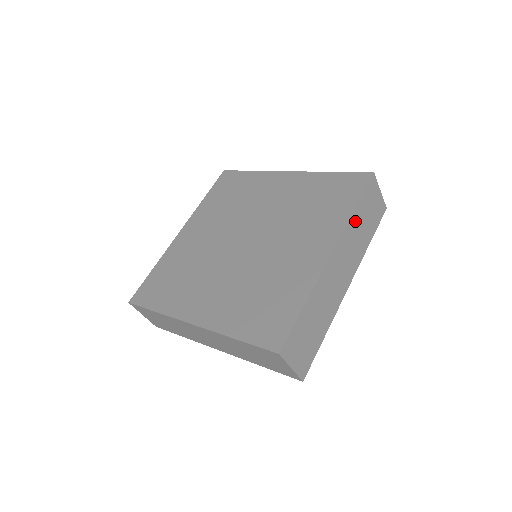
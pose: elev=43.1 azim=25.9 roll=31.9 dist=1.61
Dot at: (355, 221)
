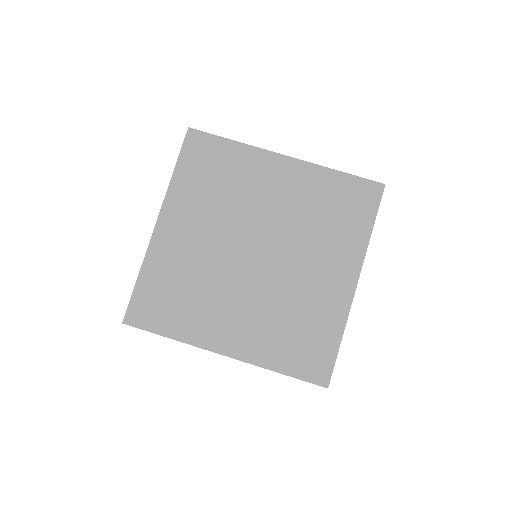
Dot at: occluded
